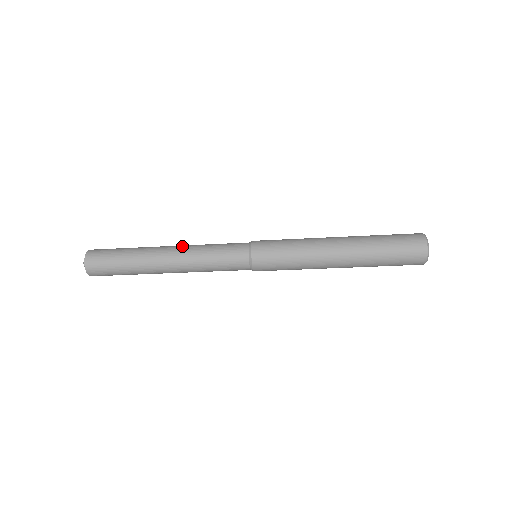
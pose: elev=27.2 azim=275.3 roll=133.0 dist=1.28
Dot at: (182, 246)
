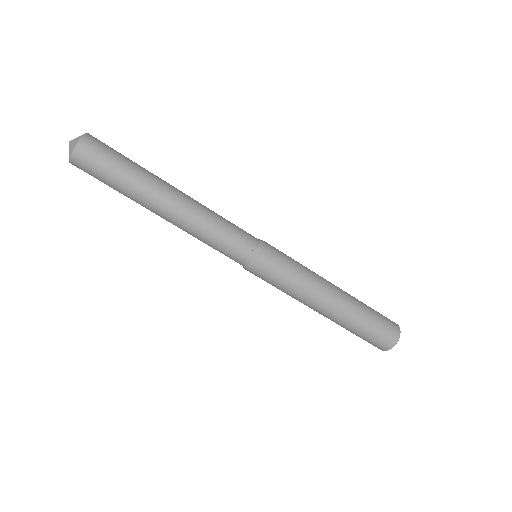
Dot at: (193, 202)
